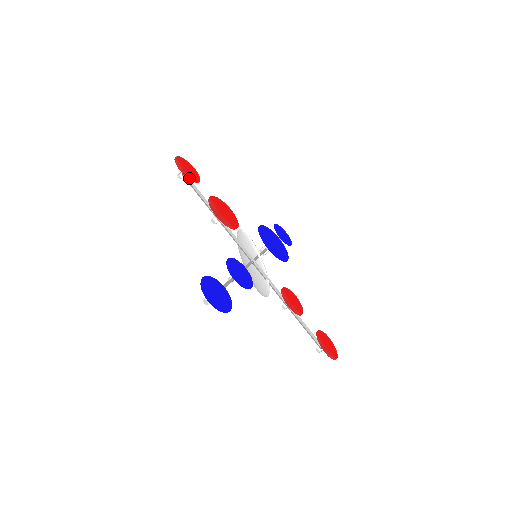
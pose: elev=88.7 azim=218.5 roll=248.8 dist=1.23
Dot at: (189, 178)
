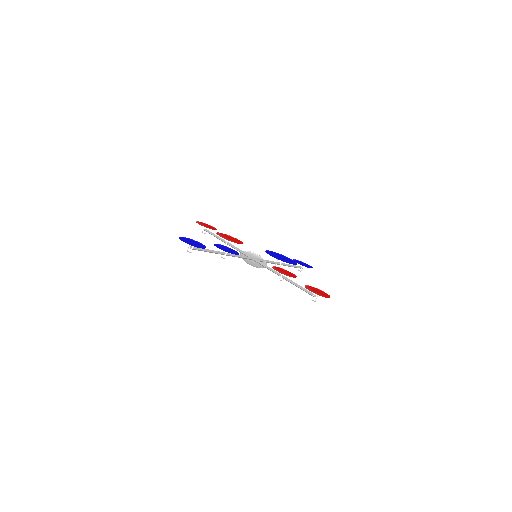
Dot at: occluded
